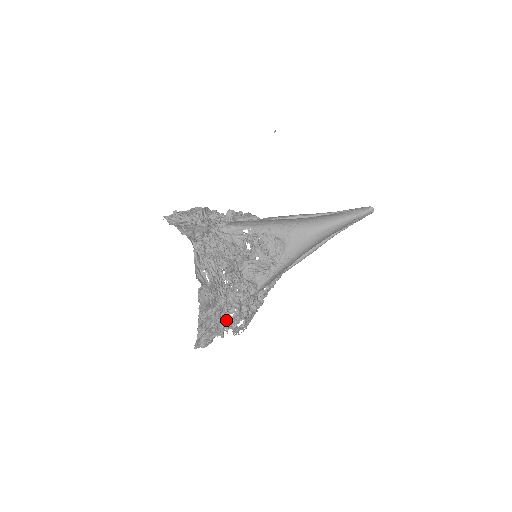
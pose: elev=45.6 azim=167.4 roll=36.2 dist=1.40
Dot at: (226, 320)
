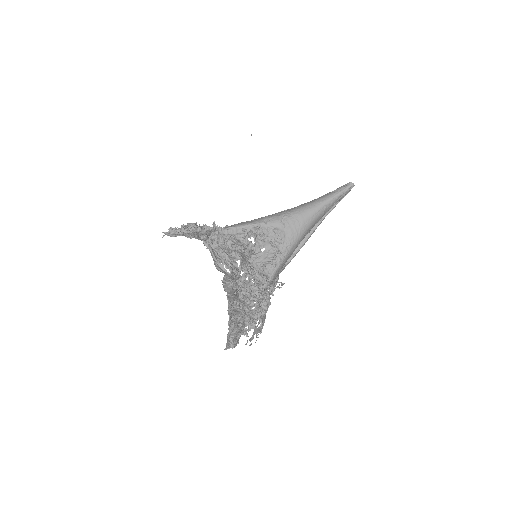
Dot at: (249, 314)
